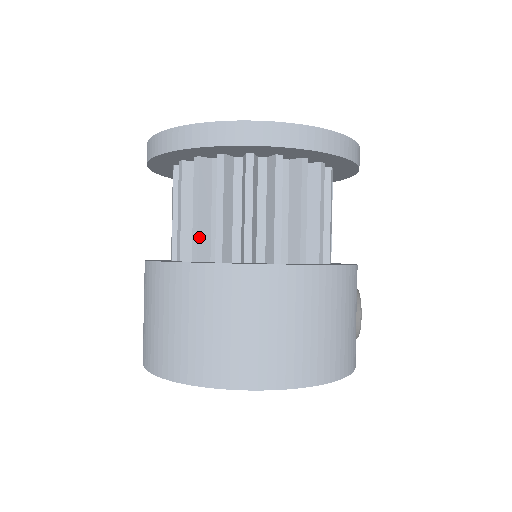
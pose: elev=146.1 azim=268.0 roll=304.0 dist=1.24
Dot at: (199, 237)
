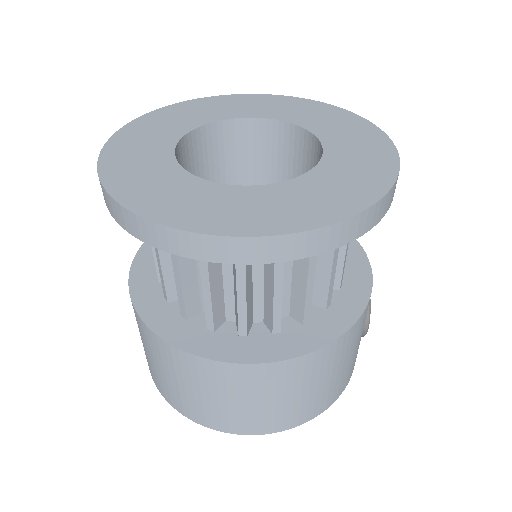
Dot at: (185, 299)
